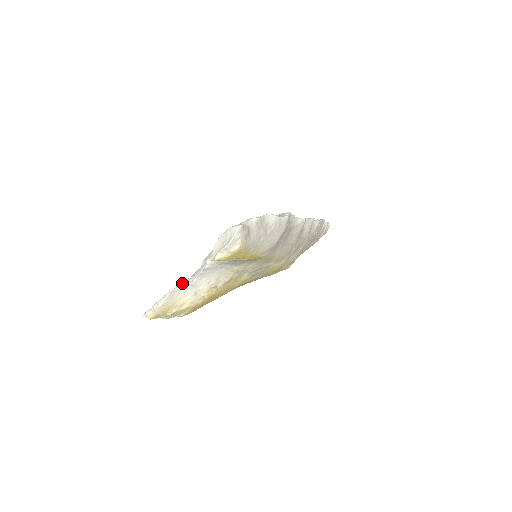
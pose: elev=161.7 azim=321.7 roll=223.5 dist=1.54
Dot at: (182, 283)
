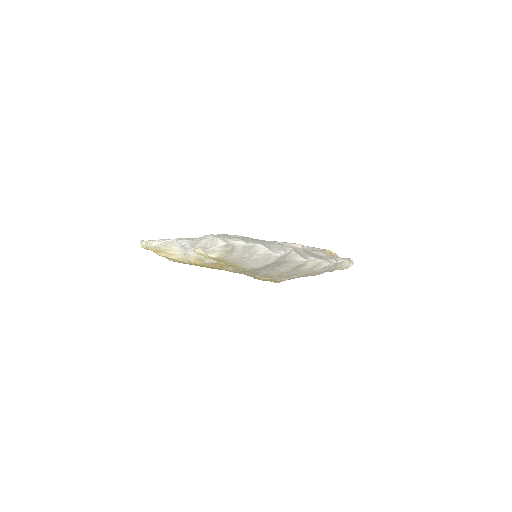
Dot at: (179, 240)
